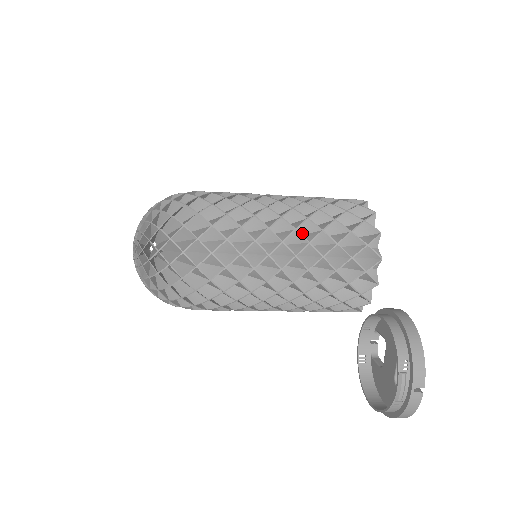
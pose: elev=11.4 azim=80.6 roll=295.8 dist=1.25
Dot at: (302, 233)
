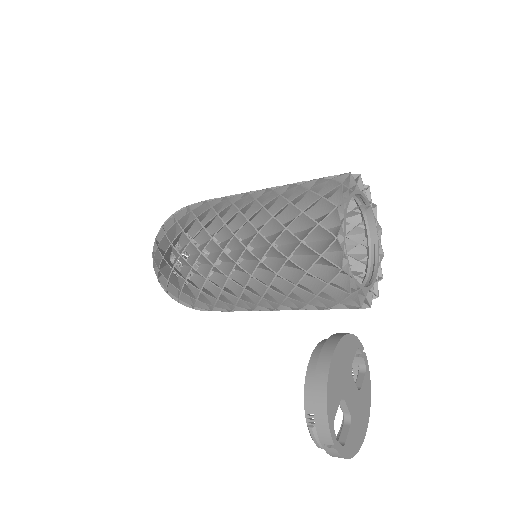
Dot at: (261, 246)
